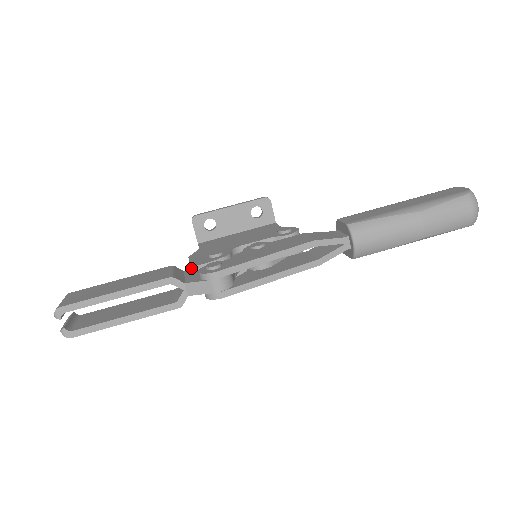
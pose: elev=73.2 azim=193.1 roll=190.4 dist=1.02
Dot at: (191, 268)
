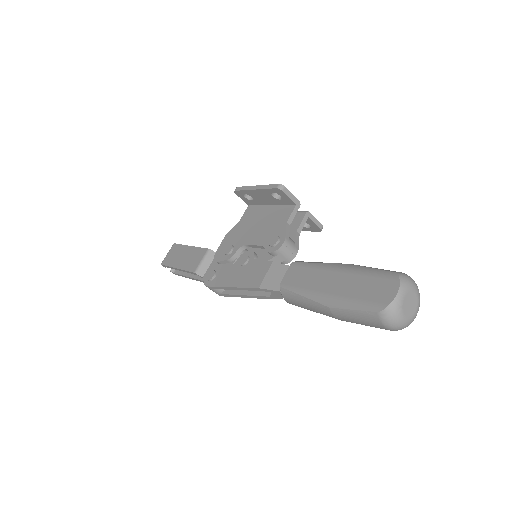
Dot at: (216, 256)
